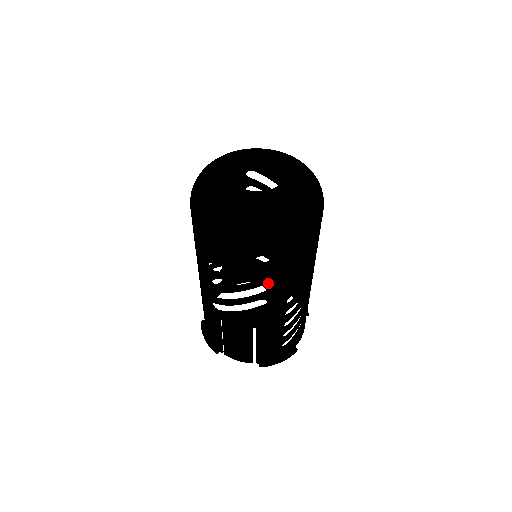
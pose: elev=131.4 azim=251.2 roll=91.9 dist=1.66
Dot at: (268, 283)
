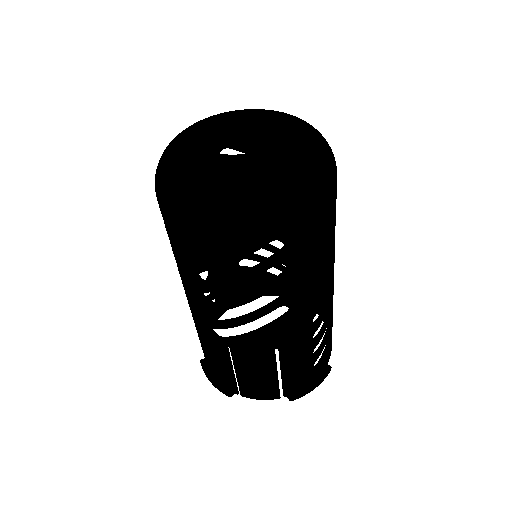
Dot at: (286, 281)
